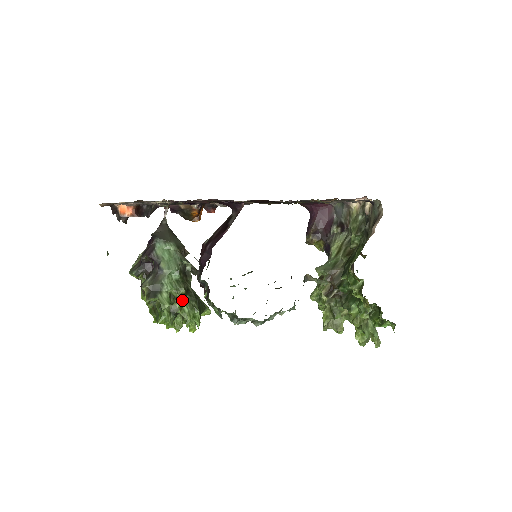
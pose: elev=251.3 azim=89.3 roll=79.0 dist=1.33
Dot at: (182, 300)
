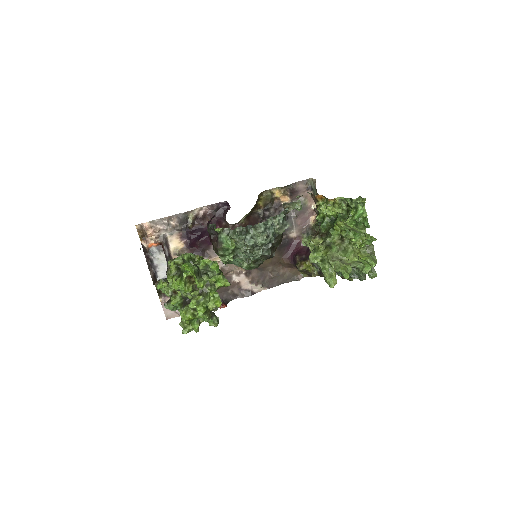
Dot at: occluded
